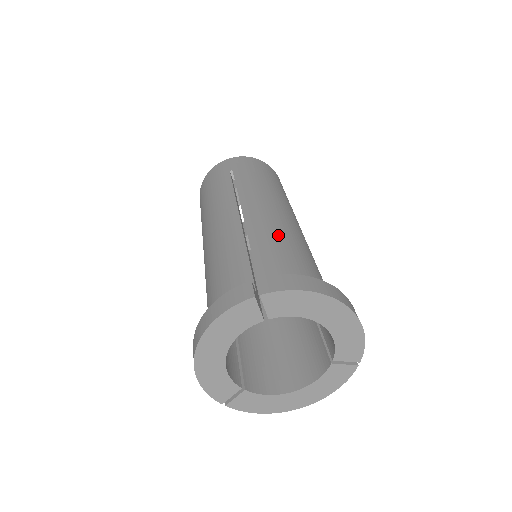
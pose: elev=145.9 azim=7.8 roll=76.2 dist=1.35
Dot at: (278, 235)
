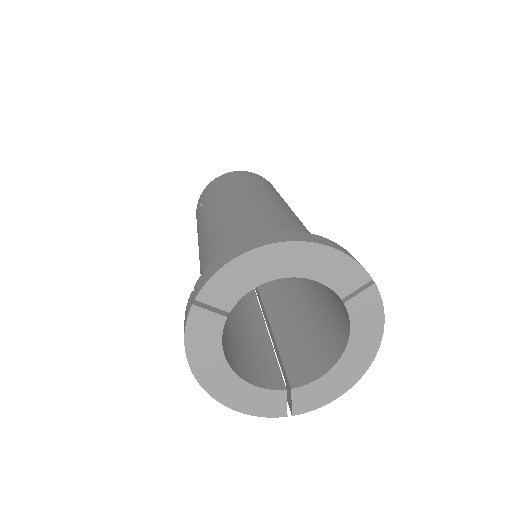
Dot at: (229, 227)
